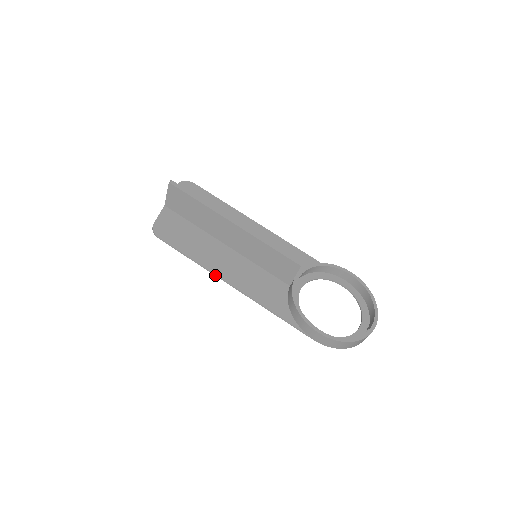
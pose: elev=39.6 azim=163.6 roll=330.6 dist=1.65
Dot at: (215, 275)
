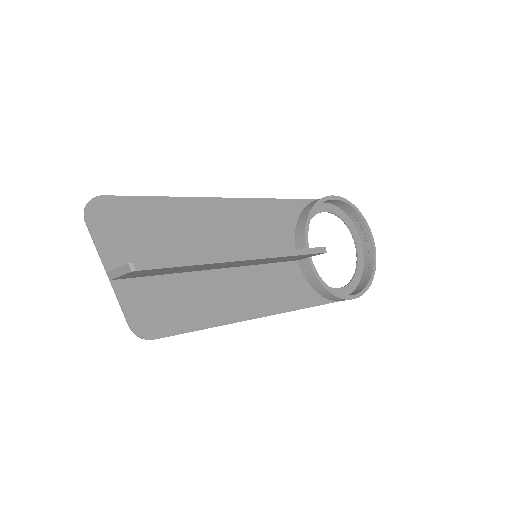
Dot at: occluded
